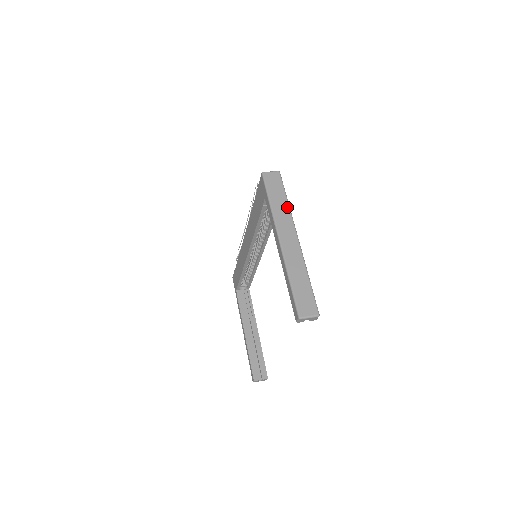
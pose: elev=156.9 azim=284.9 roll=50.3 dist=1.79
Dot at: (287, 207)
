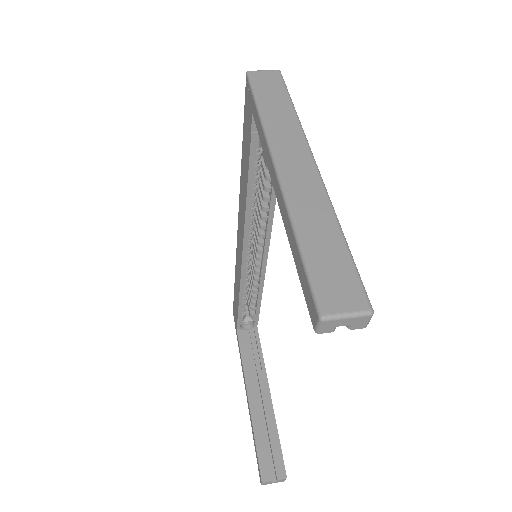
Dot at: (293, 116)
